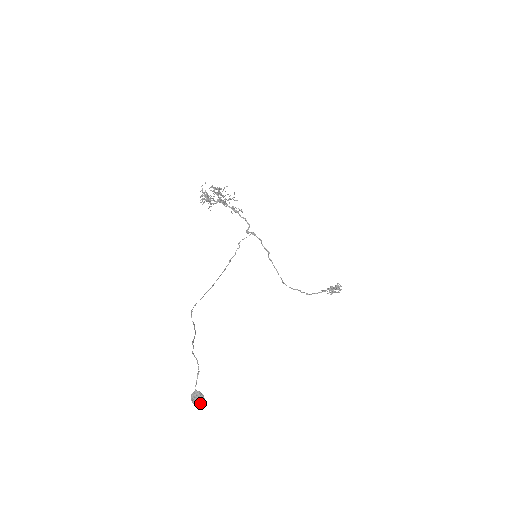
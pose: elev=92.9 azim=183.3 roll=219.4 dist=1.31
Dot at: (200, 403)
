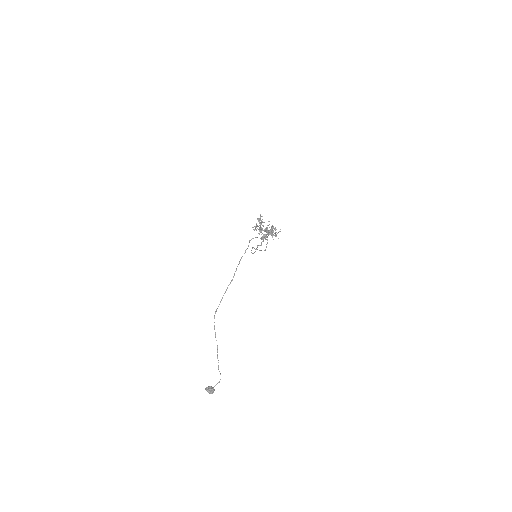
Dot at: occluded
